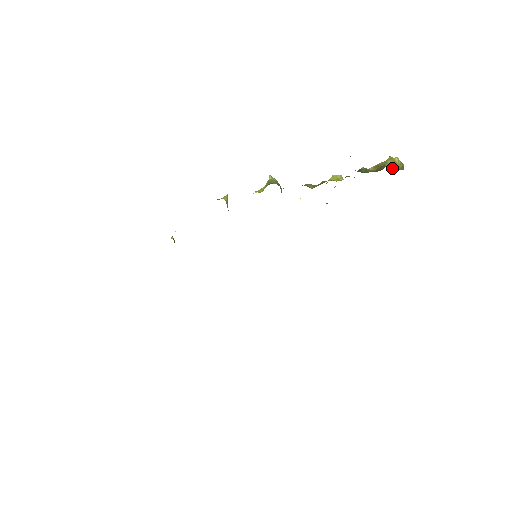
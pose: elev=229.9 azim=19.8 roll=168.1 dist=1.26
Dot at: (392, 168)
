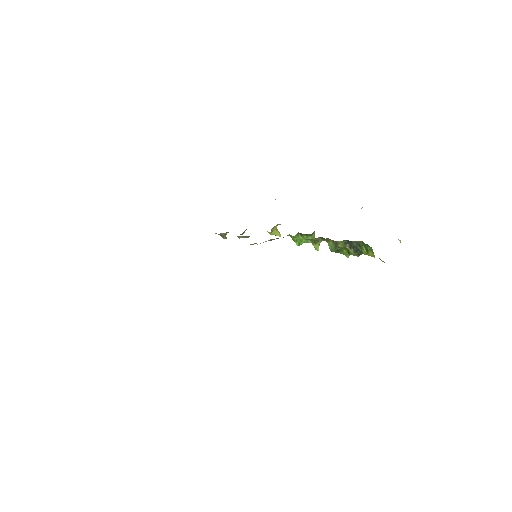
Dot at: occluded
